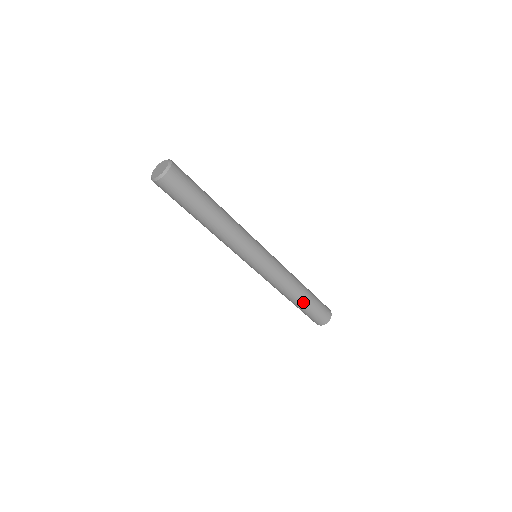
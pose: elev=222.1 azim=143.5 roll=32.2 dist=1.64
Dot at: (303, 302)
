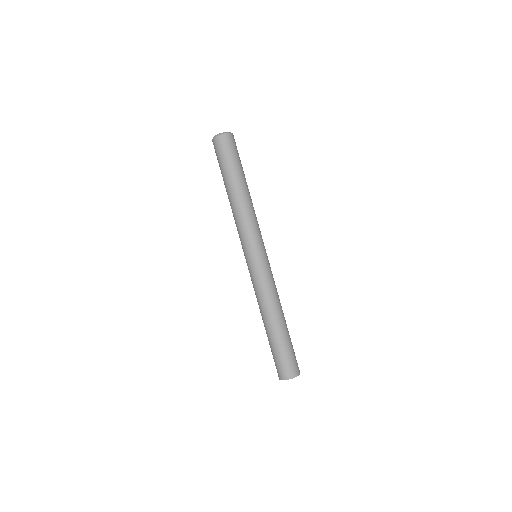
Dot at: (279, 331)
